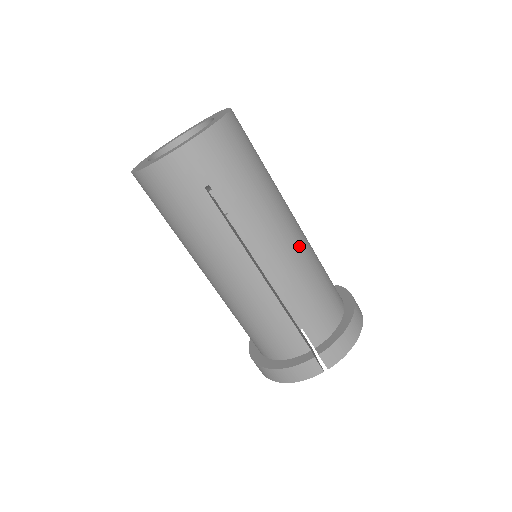
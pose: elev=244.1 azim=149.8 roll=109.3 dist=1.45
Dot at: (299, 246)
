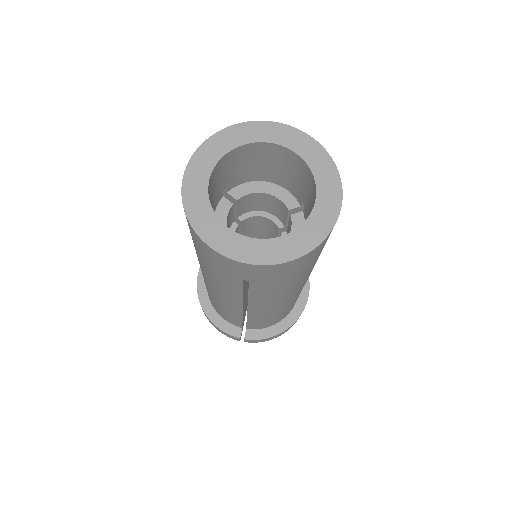
Dot at: (293, 298)
